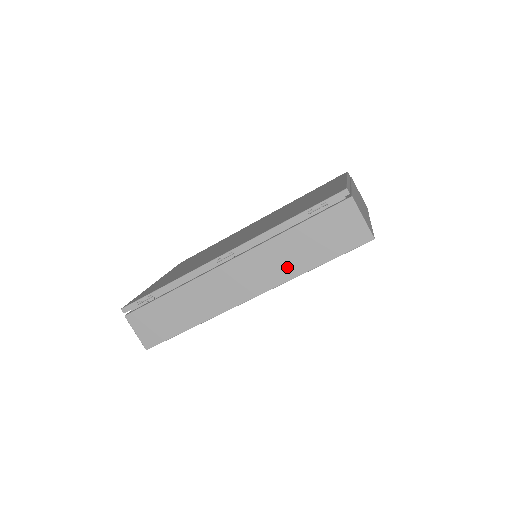
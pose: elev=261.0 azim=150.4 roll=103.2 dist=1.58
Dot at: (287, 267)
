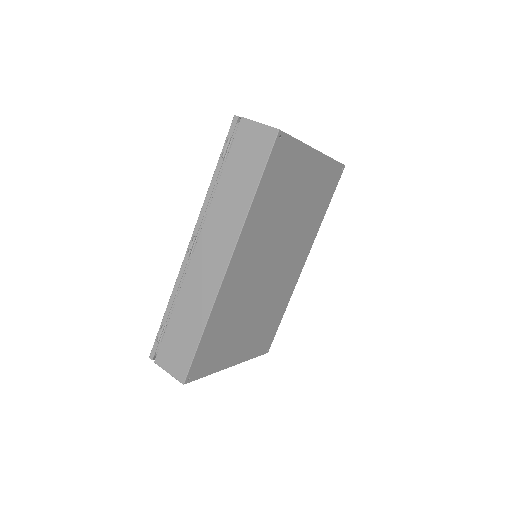
Dot at: (236, 212)
